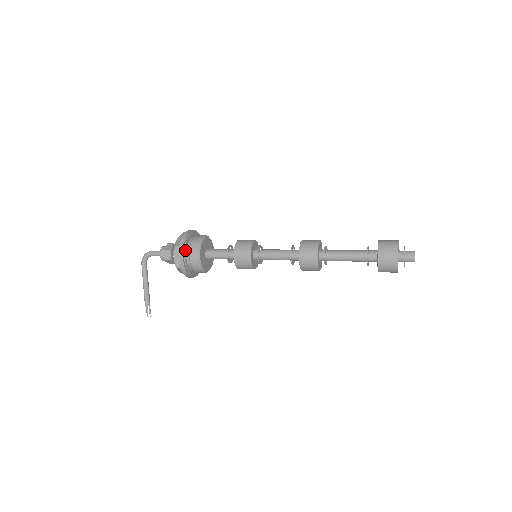
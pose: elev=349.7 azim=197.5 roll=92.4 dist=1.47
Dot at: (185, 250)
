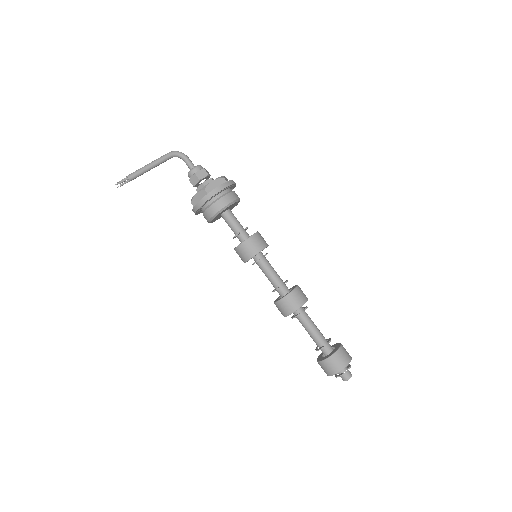
Dot at: (226, 188)
